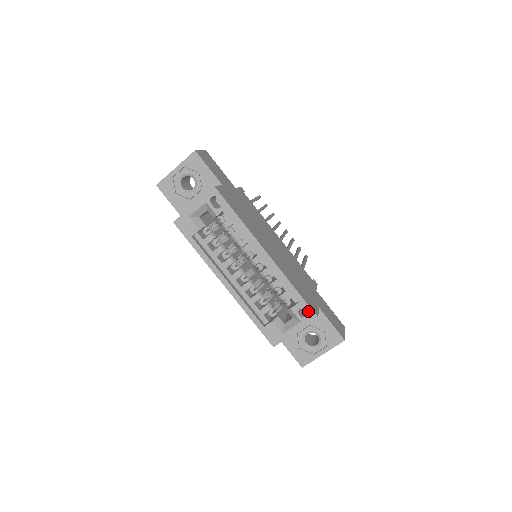
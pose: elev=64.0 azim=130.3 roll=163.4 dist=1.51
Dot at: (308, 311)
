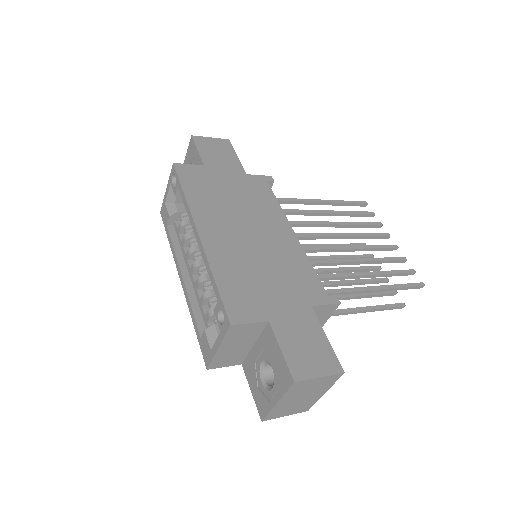
Dot at: (224, 315)
